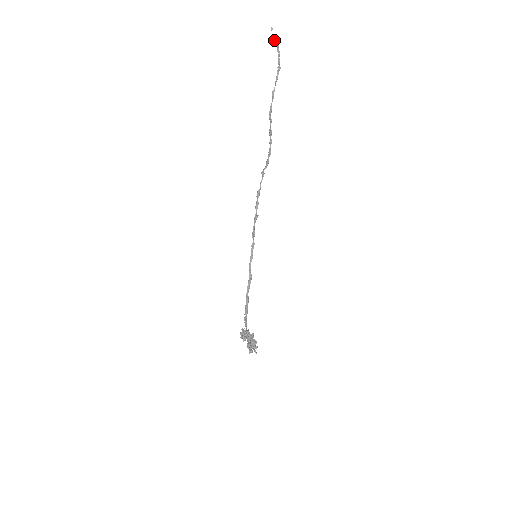
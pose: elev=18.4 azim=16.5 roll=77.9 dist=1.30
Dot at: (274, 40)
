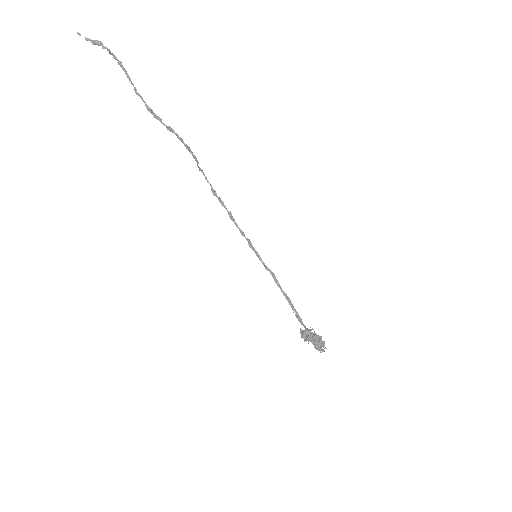
Dot at: (91, 42)
